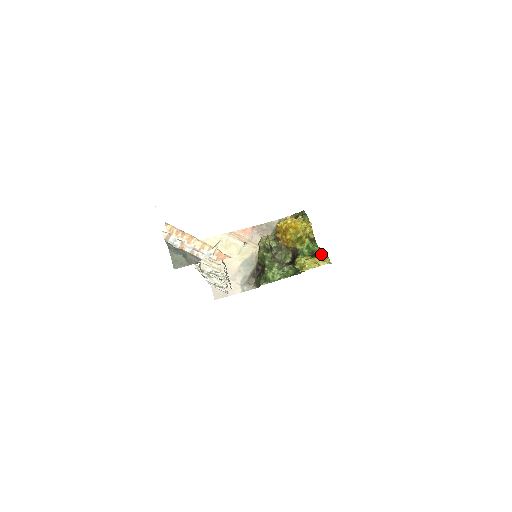
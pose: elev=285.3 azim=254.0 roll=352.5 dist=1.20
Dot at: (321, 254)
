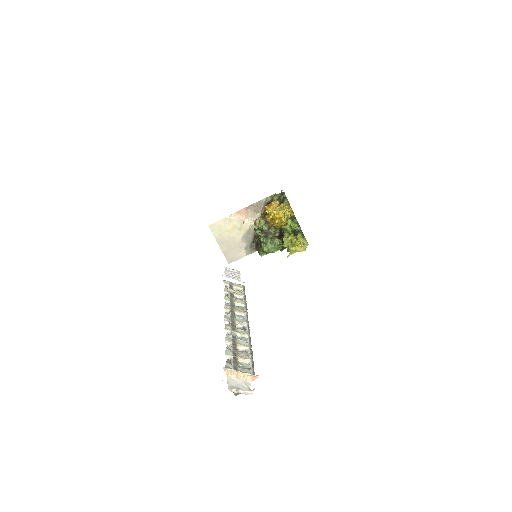
Dot at: (301, 235)
